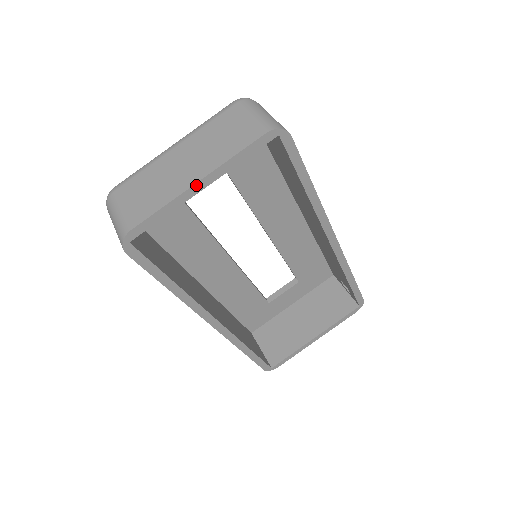
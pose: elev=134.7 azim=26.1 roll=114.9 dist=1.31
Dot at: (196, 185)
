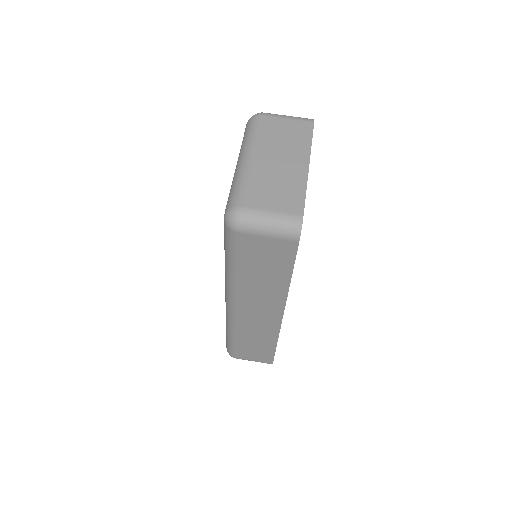
Dot at: (308, 168)
